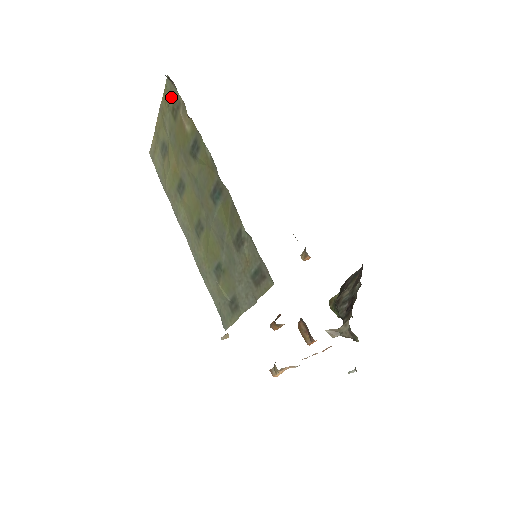
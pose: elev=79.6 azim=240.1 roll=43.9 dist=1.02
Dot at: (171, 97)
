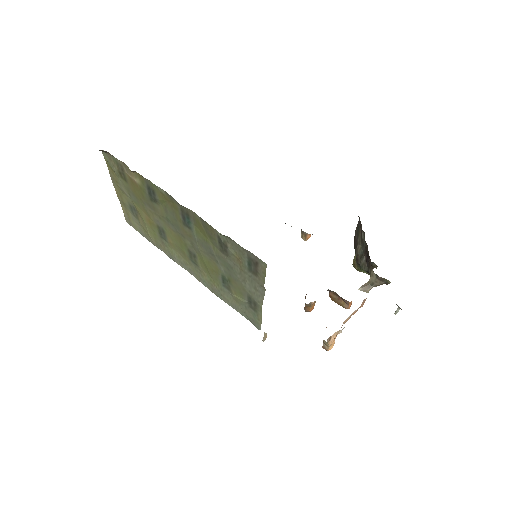
Dot at: (113, 165)
